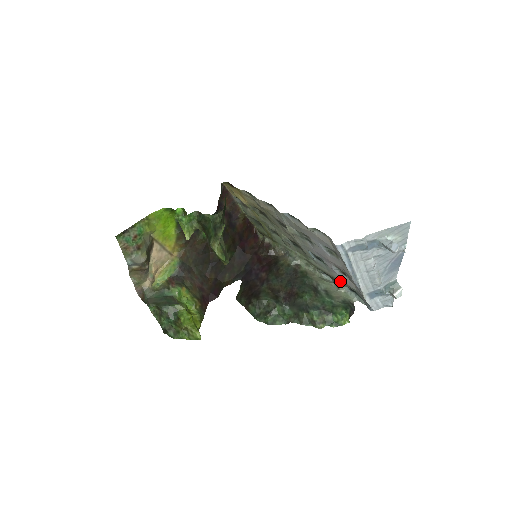
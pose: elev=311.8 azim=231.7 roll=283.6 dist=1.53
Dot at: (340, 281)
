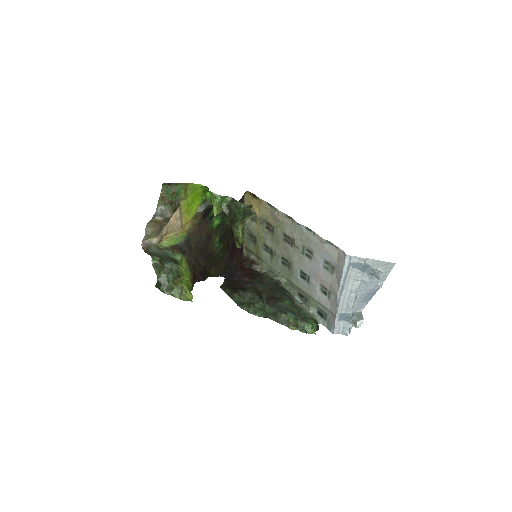
Dot at: (316, 301)
